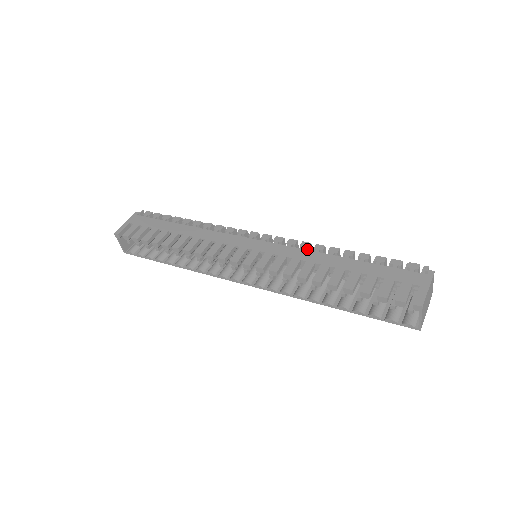
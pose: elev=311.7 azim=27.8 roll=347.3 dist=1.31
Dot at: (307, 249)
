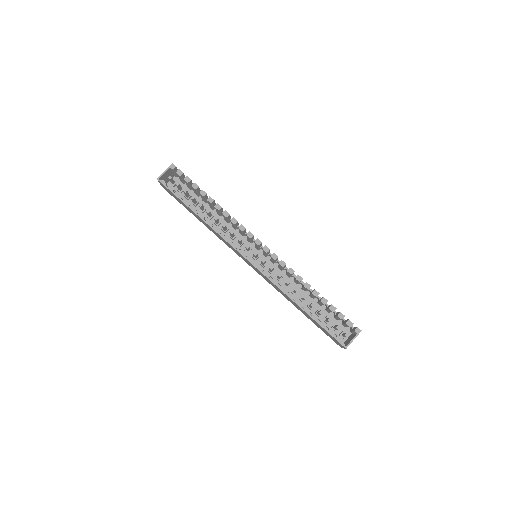
Dot at: occluded
